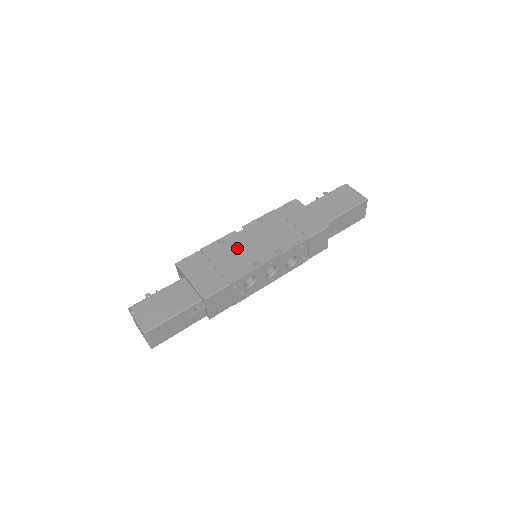
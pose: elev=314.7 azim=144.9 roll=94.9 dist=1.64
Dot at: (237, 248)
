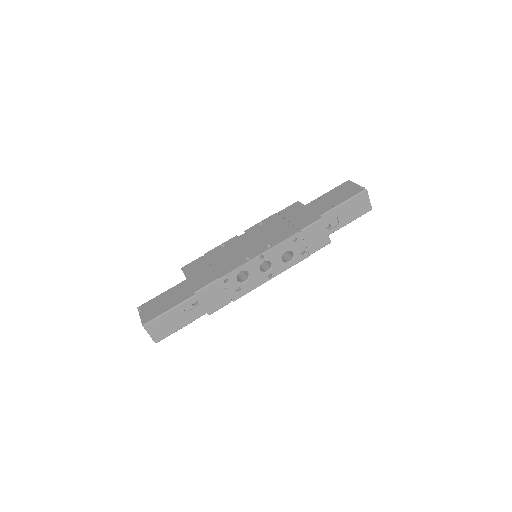
Dot at: (234, 249)
